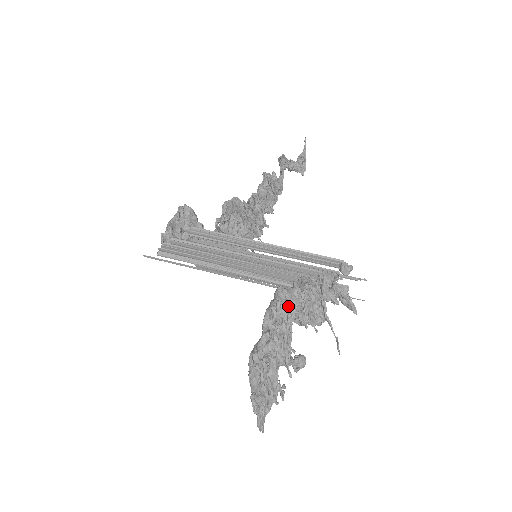
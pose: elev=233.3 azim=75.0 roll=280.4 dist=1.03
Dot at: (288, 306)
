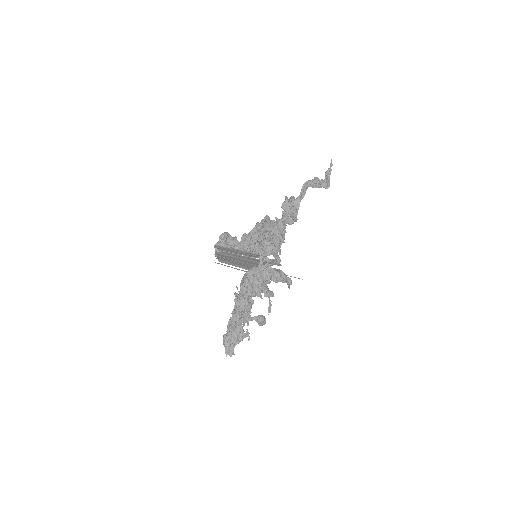
Dot at: (242, 285)
